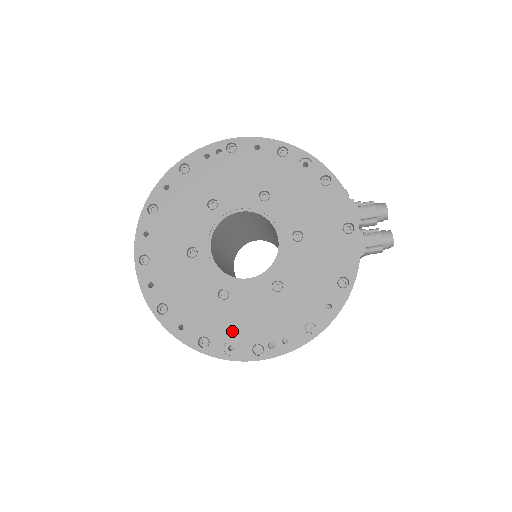
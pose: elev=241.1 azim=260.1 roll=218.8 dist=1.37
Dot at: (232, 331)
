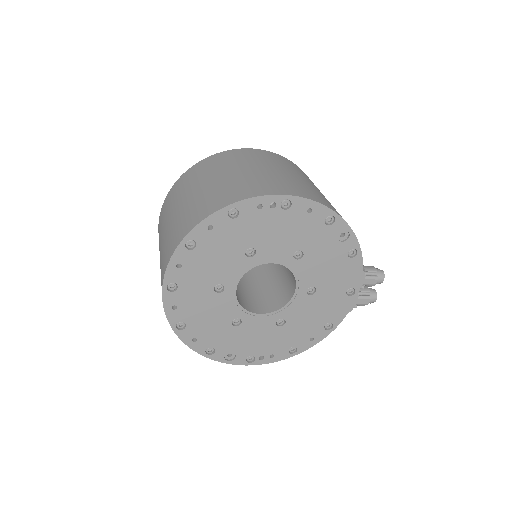
Dot at: (235, 347)
